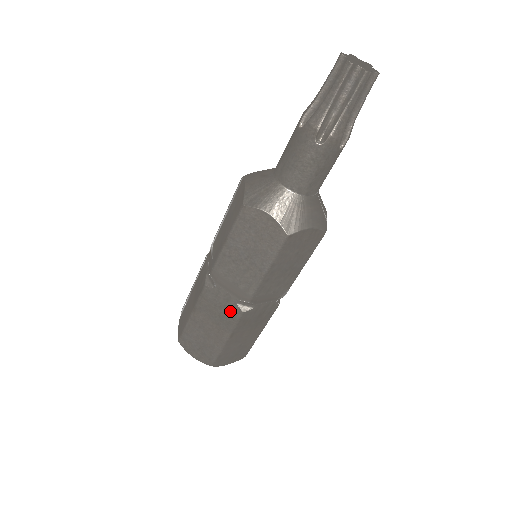
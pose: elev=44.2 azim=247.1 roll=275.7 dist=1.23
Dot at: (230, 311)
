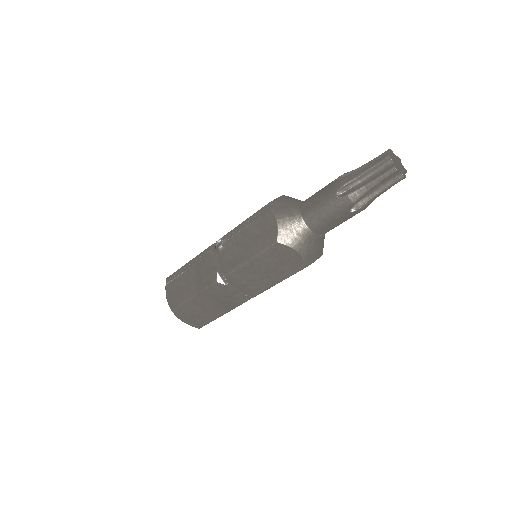
Dot at: (234, 300)
